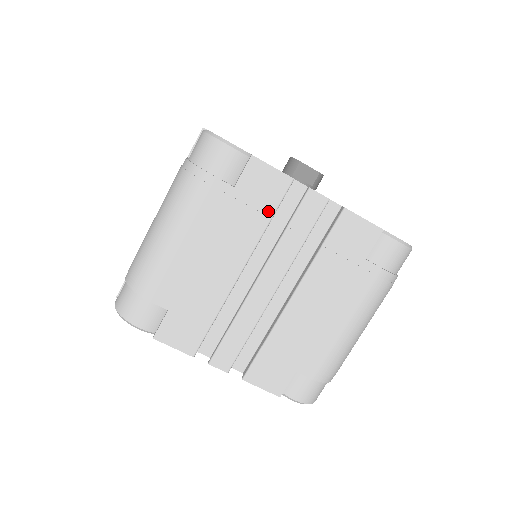
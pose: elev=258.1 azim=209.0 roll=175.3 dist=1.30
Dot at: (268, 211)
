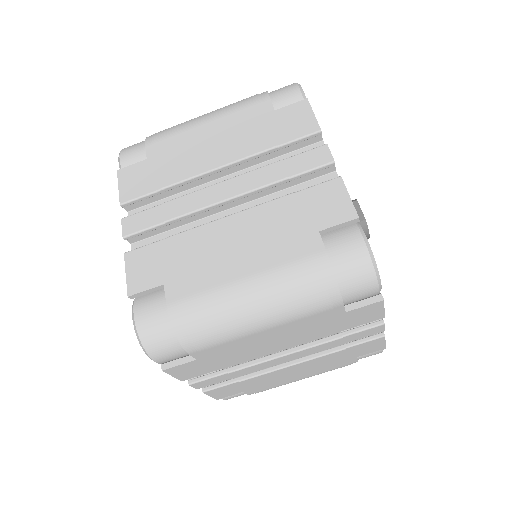
Dot at: (280, 140)
